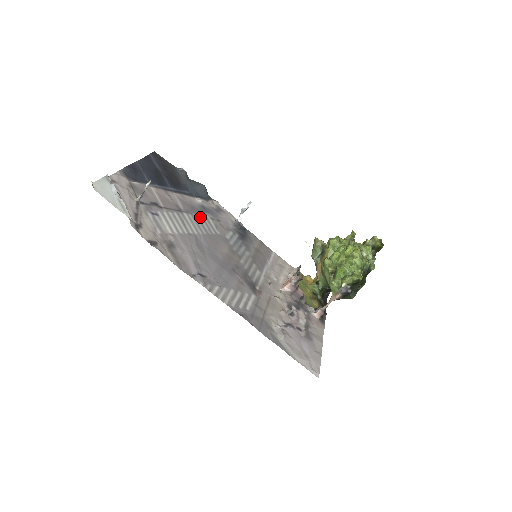
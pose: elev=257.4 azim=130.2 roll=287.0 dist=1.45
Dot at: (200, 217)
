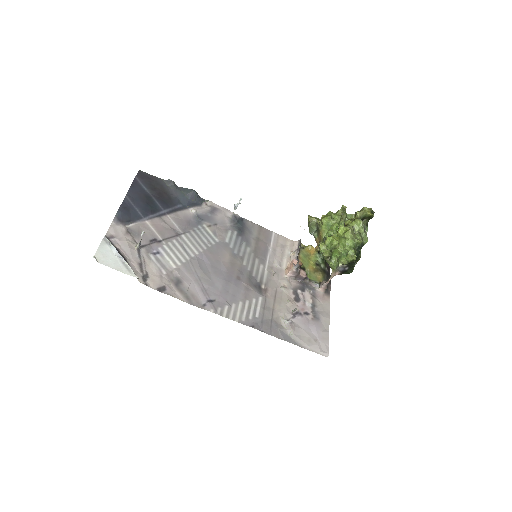
Dot at: (197, 231)
